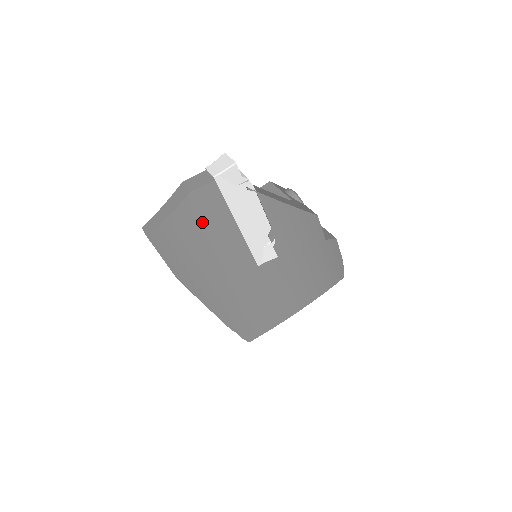
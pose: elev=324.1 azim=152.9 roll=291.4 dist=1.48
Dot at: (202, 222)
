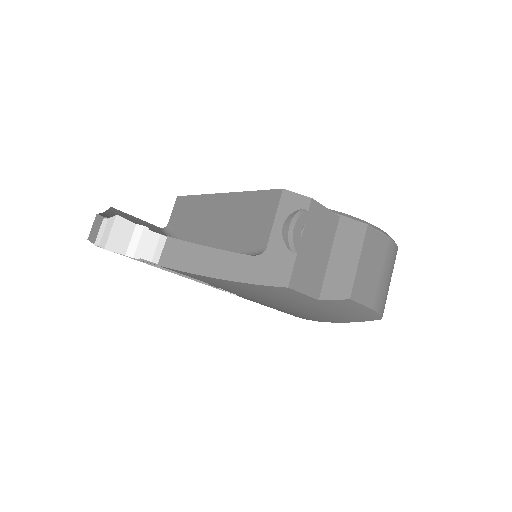
Dot at: occluded
